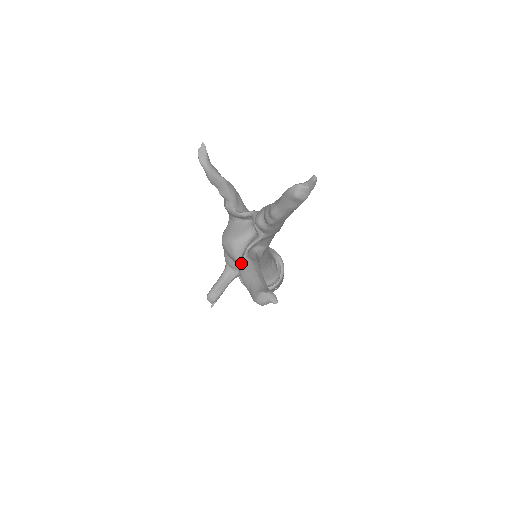
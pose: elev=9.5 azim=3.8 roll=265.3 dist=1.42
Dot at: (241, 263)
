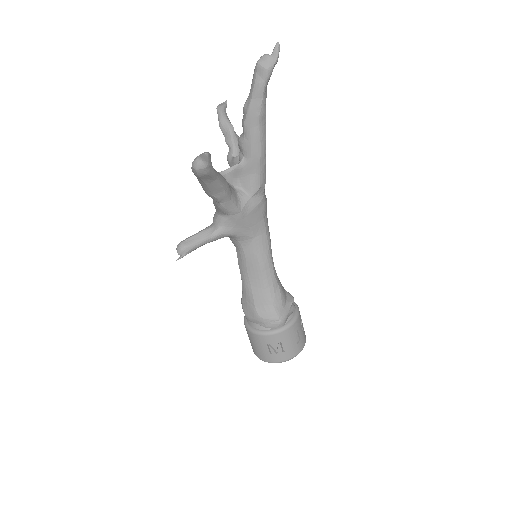
Dot at: occluded
